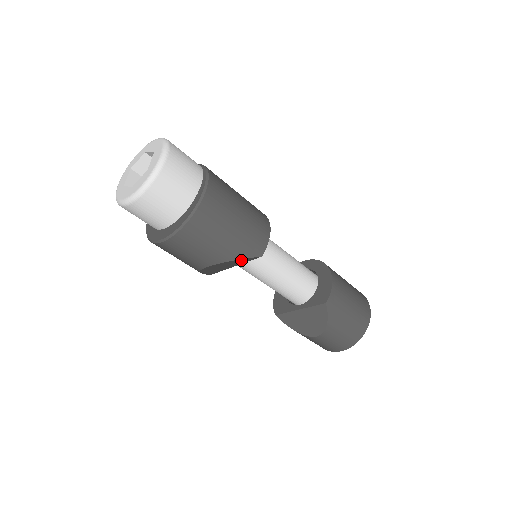
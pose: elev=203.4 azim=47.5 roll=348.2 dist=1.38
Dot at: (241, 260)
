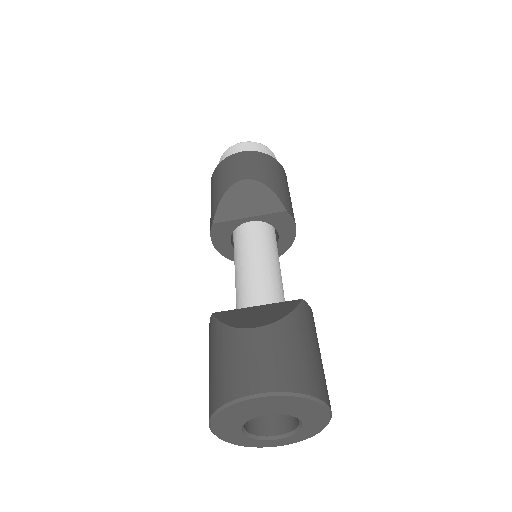
Dot at: (271, 199)
